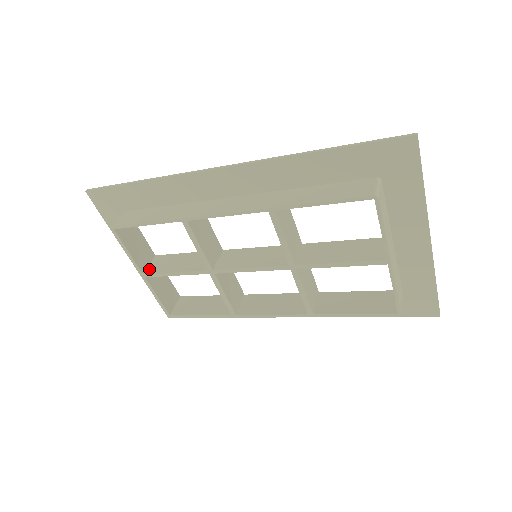
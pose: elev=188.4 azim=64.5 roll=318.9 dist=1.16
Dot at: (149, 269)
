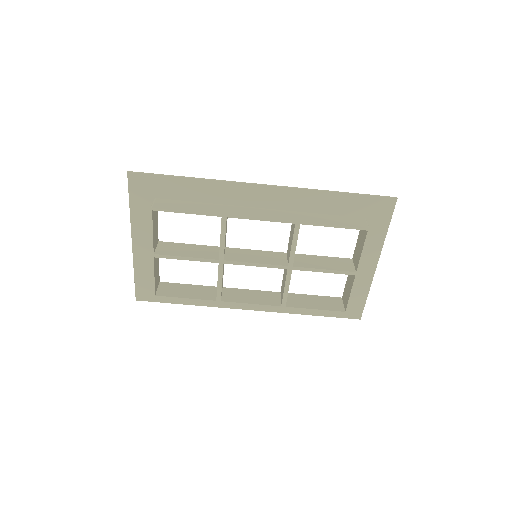
Dot at: (159, 251)
